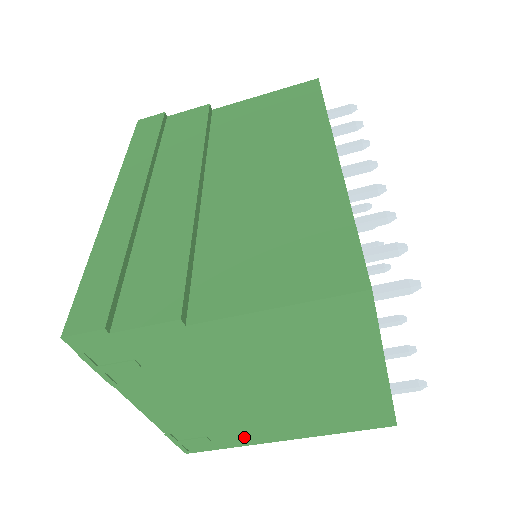
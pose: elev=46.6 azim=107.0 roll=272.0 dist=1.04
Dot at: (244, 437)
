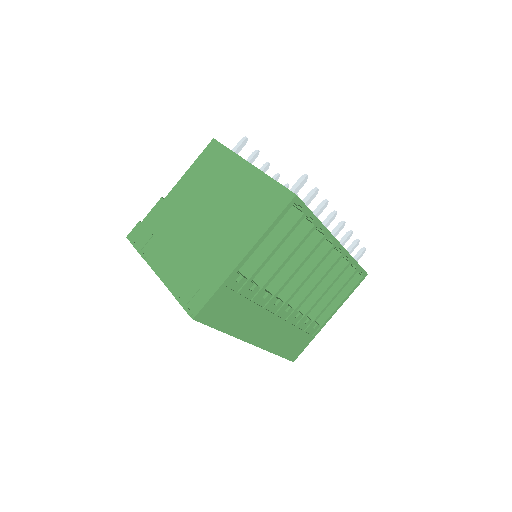
Dot at: (218, 271)
